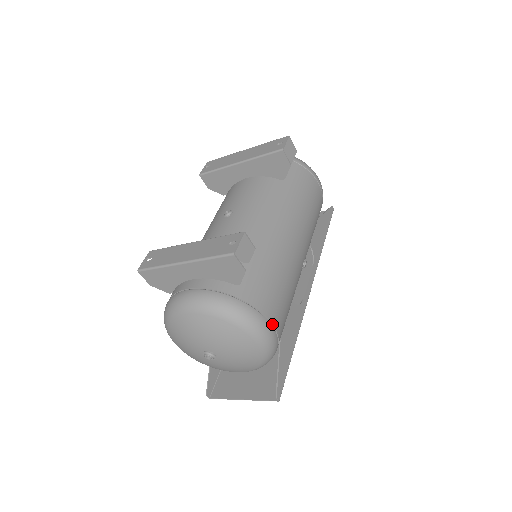
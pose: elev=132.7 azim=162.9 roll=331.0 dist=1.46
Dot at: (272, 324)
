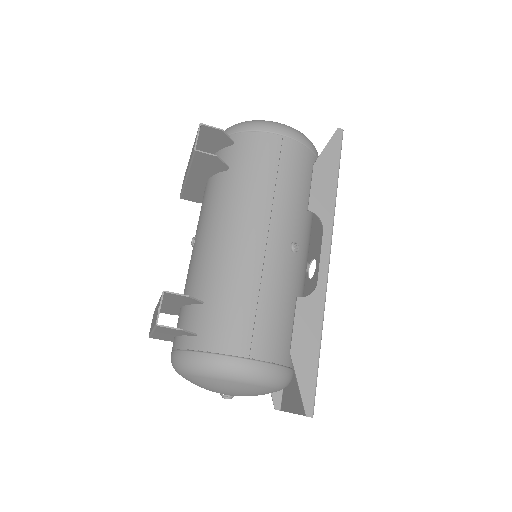
Dot at: (249, 358)
